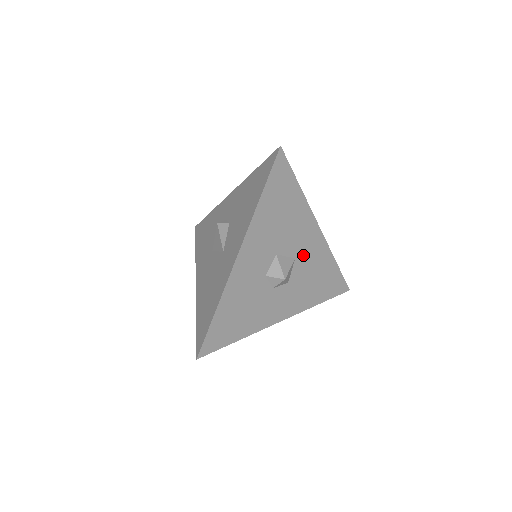
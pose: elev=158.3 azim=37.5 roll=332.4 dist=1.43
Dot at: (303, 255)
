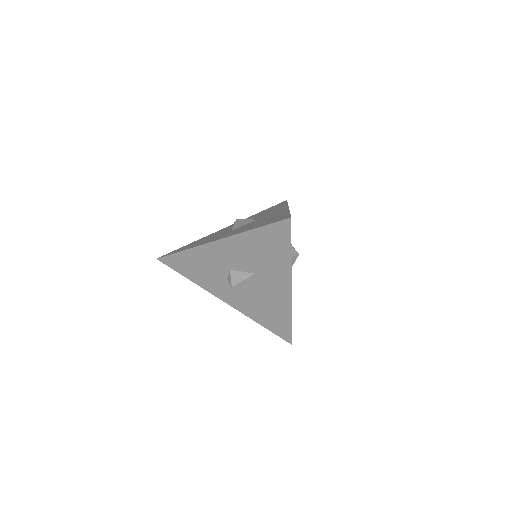
Dot at: occluded
